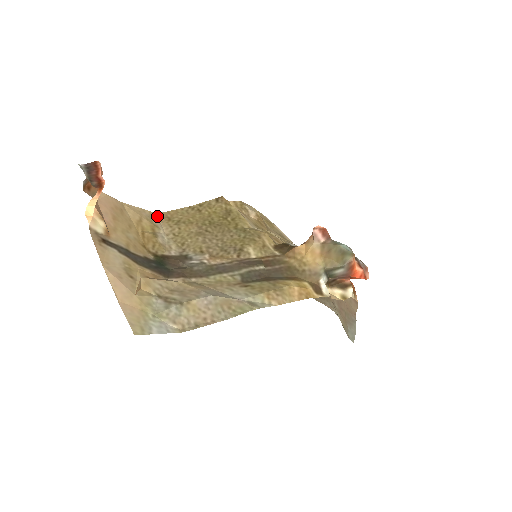
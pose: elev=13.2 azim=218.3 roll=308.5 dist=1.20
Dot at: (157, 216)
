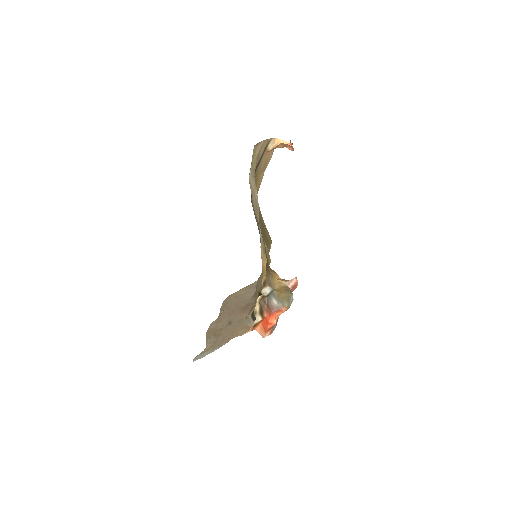
Dot at: occluded
